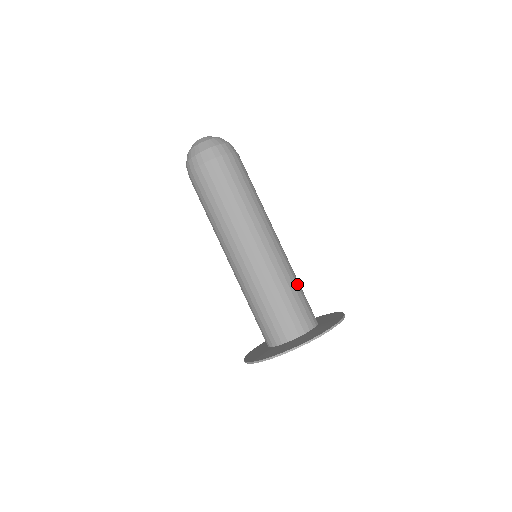
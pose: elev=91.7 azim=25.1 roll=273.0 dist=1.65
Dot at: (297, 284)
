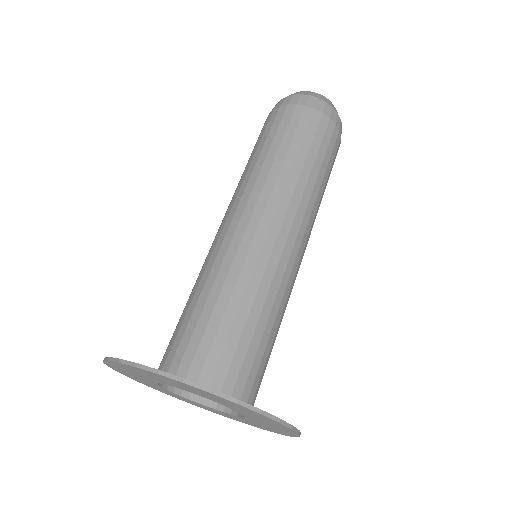
Dot at: (242, 308)
